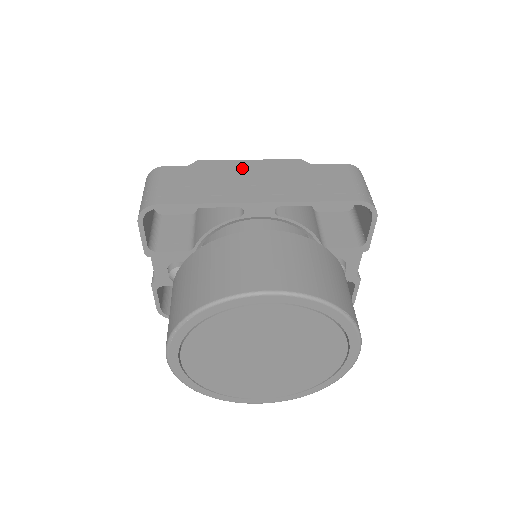
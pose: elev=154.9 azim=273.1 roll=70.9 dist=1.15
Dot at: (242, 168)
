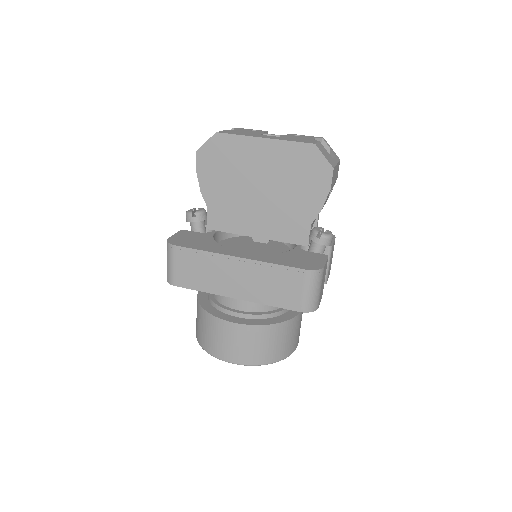
Dot at: (228, 260)
